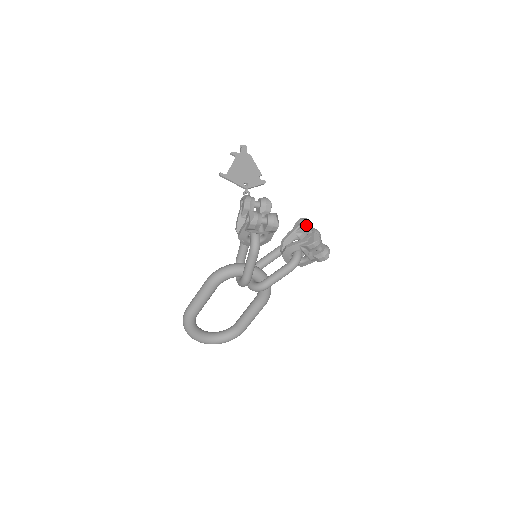
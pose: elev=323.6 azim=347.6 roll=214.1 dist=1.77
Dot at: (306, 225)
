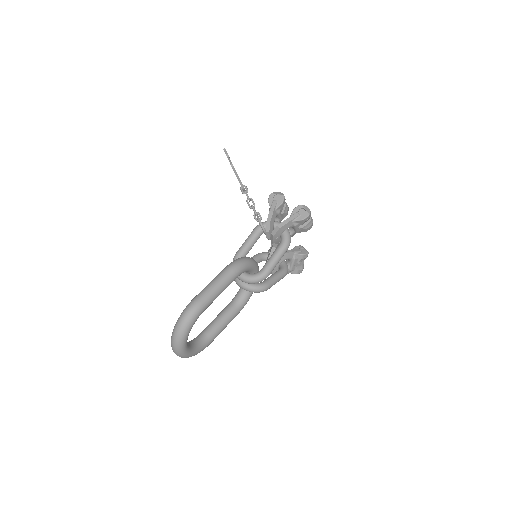
Dot at: occluded
